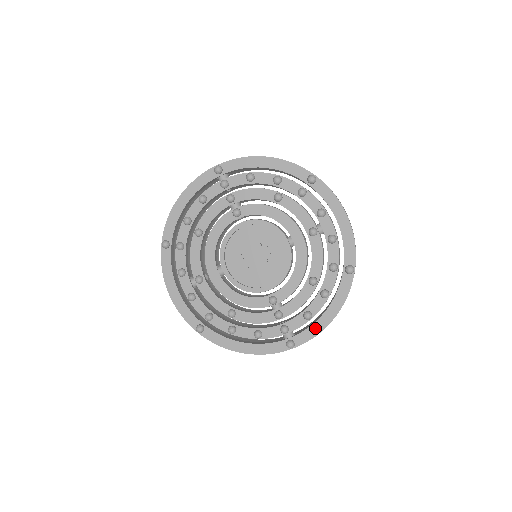
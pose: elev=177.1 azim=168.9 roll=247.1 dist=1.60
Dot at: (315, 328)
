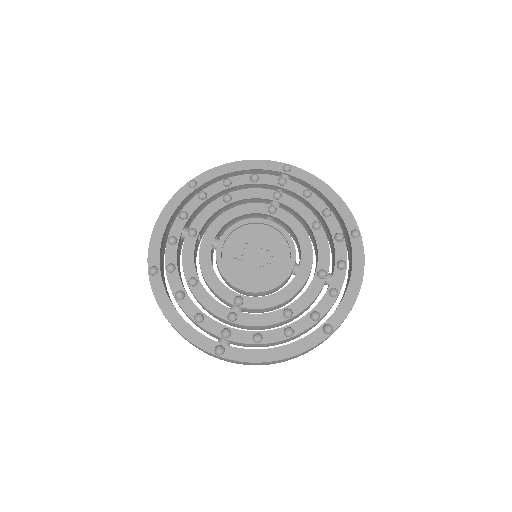
Dot at: (255, 354)
